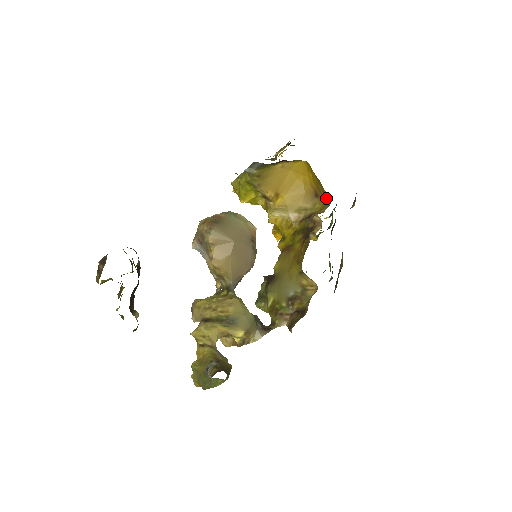
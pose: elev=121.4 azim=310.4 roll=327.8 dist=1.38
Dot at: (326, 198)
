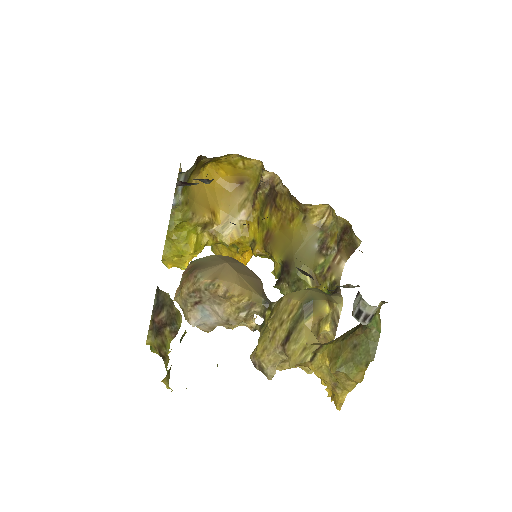
Dot at: (252, 169)
